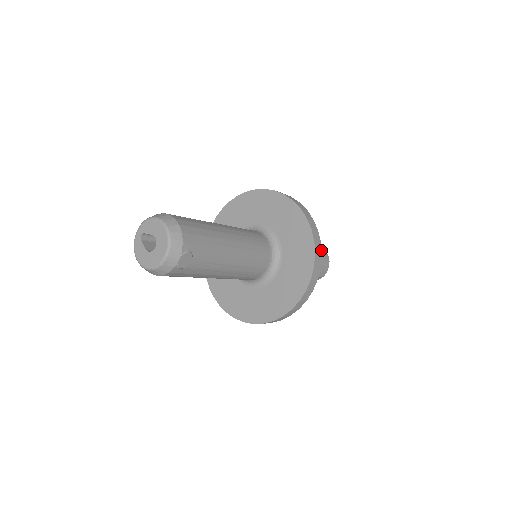
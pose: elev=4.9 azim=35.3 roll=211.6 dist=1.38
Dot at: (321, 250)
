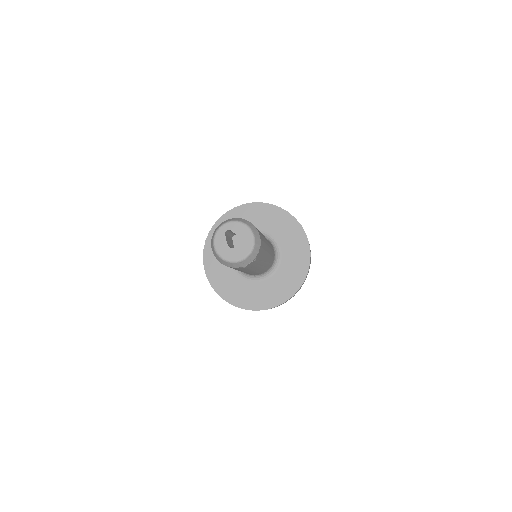
Dot at: (306, 277)
